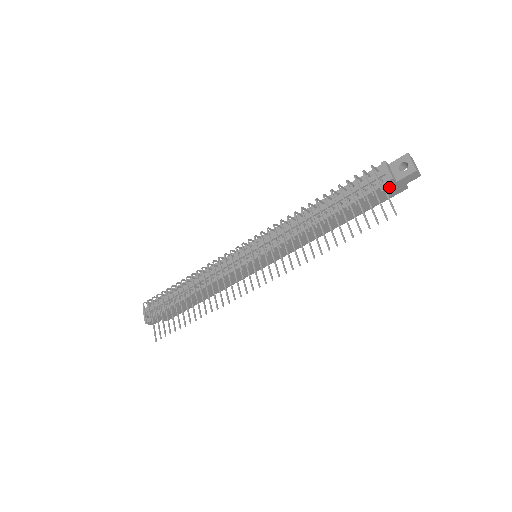
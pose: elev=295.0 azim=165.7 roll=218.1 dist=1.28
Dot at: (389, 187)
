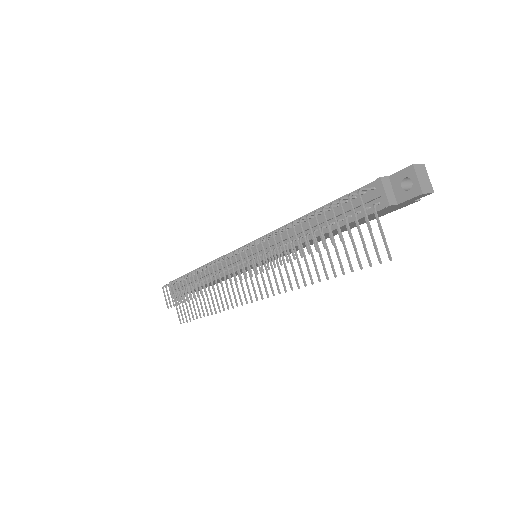
Dot at: (389, 208)
